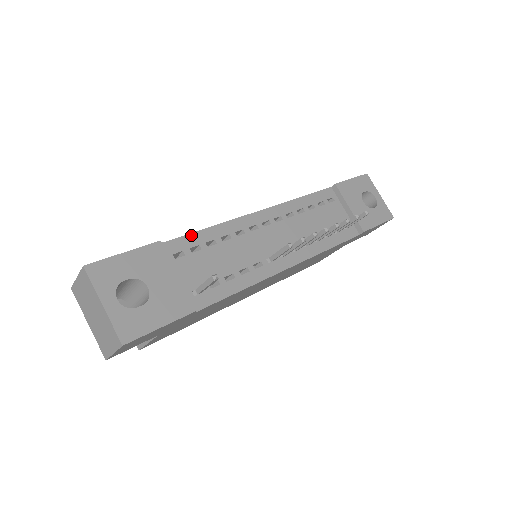
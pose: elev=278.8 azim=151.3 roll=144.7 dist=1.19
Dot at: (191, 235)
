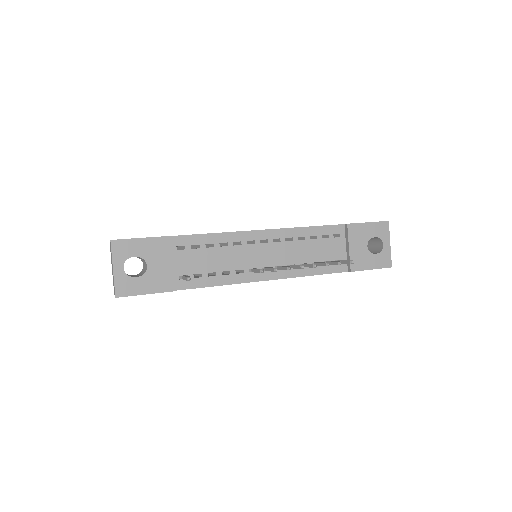
Dot at: (197, 236)
